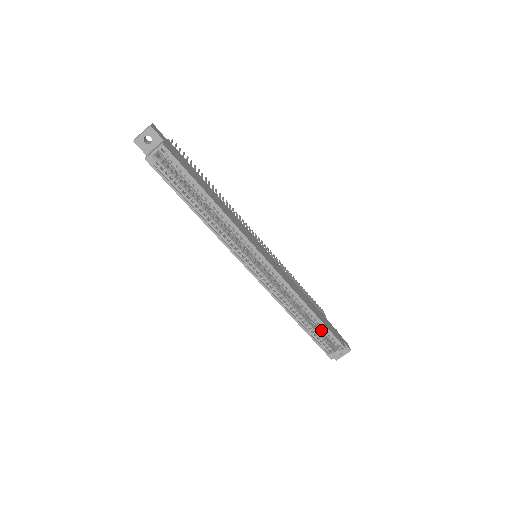
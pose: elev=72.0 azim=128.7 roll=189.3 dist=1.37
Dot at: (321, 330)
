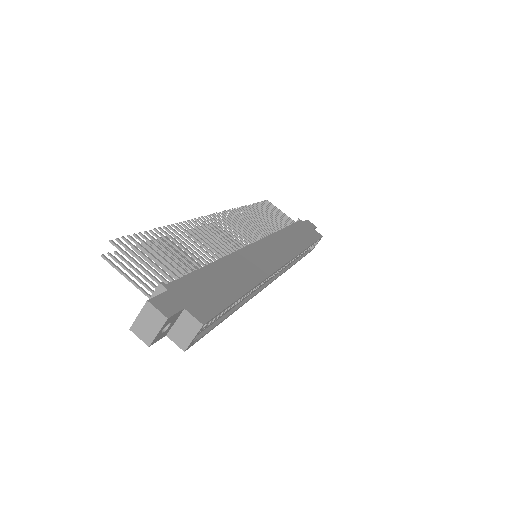
Dot at: occluded
